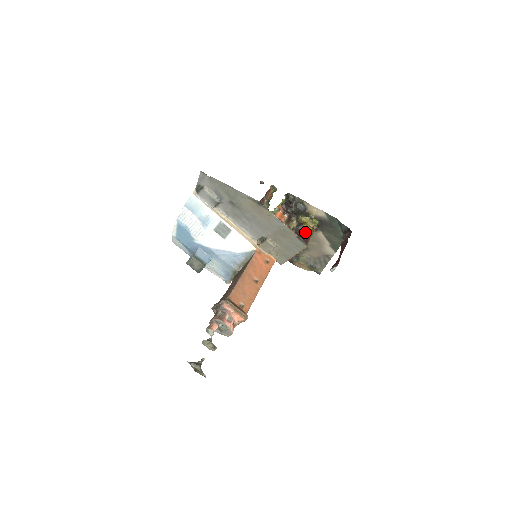
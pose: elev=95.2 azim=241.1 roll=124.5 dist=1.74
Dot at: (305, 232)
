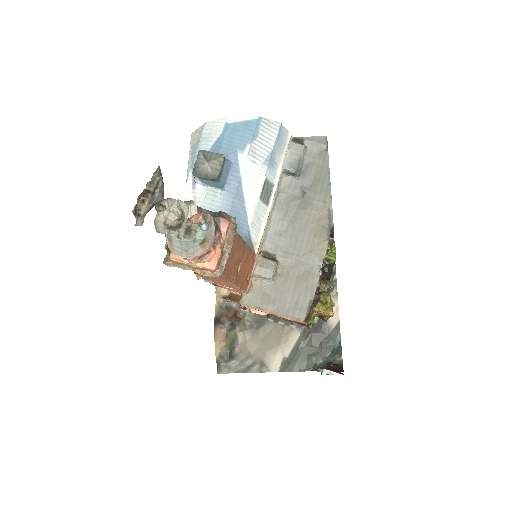
Dot at: occluded
